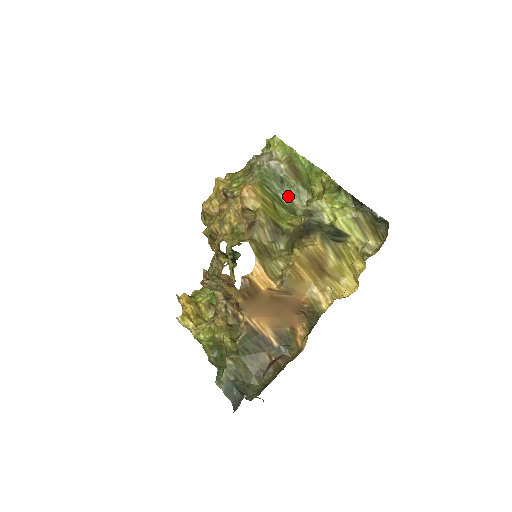
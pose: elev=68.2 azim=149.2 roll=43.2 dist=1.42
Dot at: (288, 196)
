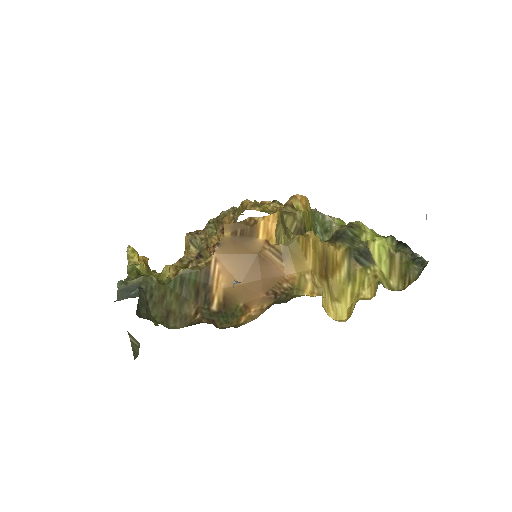
Dot at: occluded
